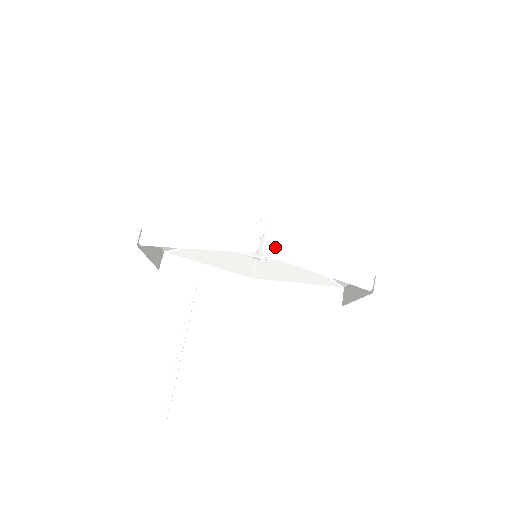
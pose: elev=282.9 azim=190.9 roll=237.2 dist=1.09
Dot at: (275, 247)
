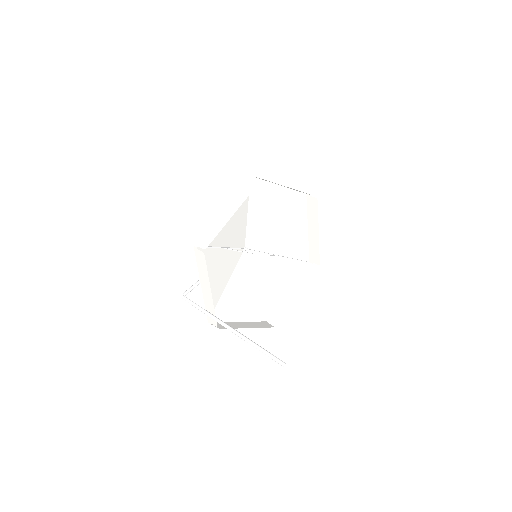
Dot at: (313, 203)
